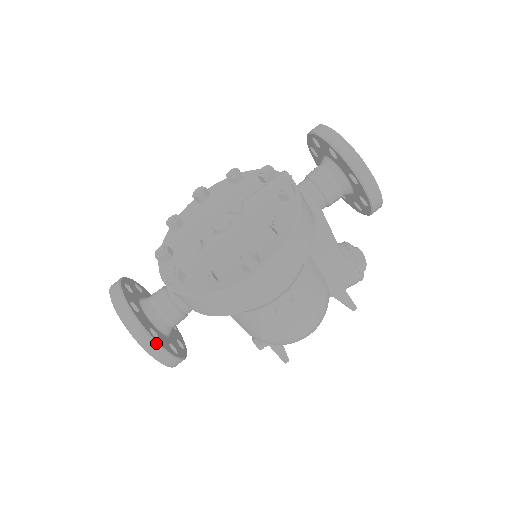
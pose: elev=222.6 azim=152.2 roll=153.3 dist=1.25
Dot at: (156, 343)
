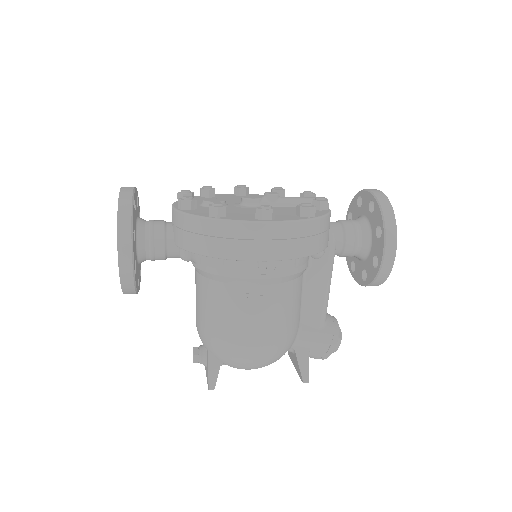
Dot at: (131, 237)
